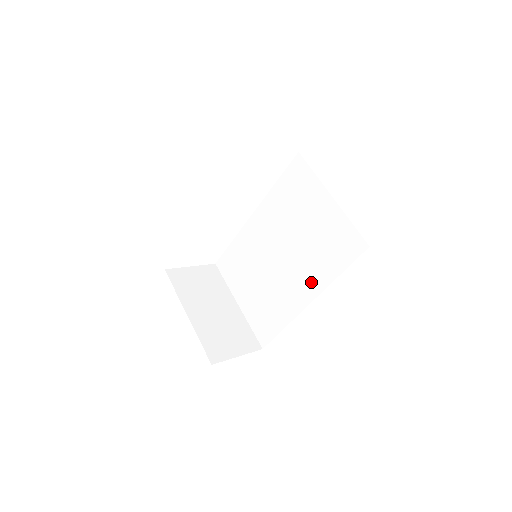
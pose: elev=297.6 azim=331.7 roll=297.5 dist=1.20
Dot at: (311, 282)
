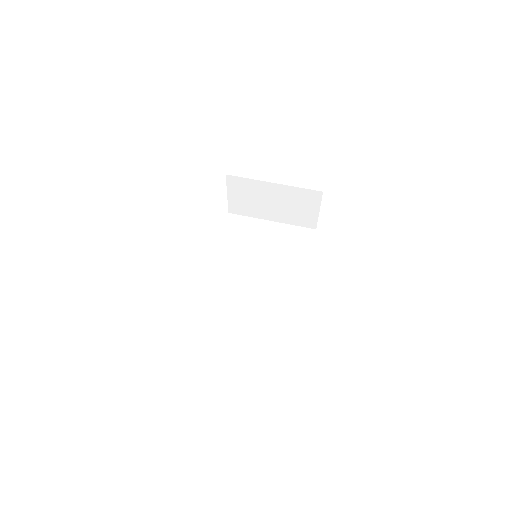
Dot at: (294, 272)
